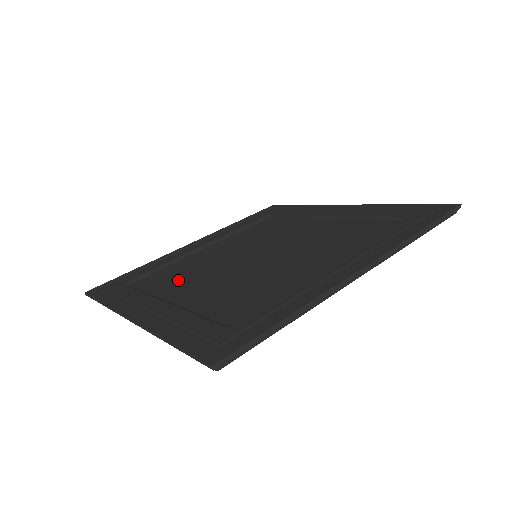
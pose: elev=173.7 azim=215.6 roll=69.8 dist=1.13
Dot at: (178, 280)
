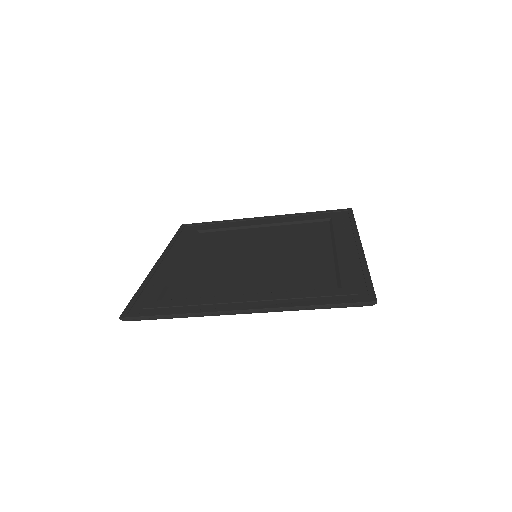
Dot at: (217, 283)
